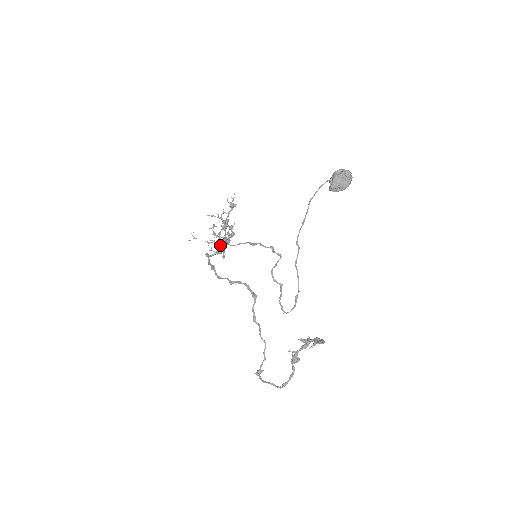
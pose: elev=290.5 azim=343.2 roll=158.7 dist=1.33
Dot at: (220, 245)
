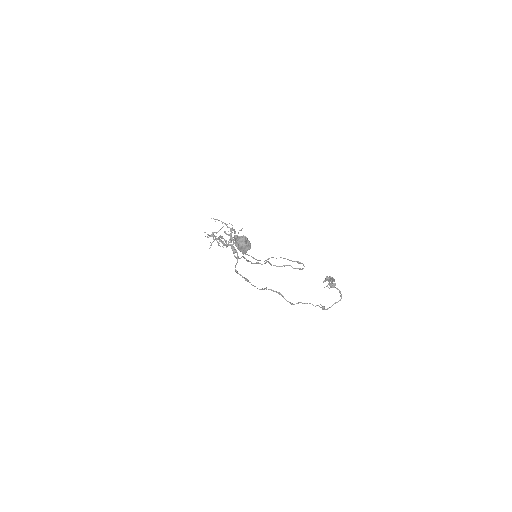
Dot at: occluded
